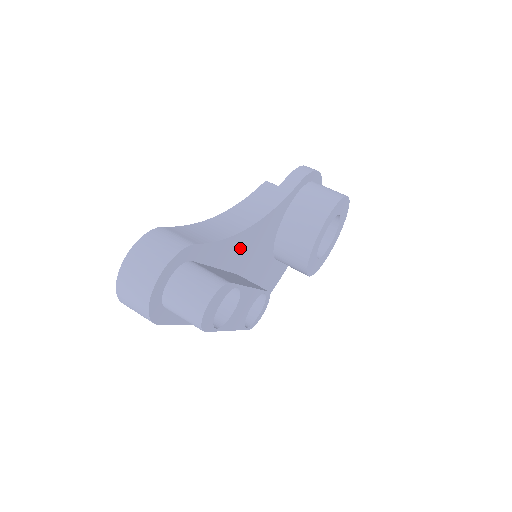
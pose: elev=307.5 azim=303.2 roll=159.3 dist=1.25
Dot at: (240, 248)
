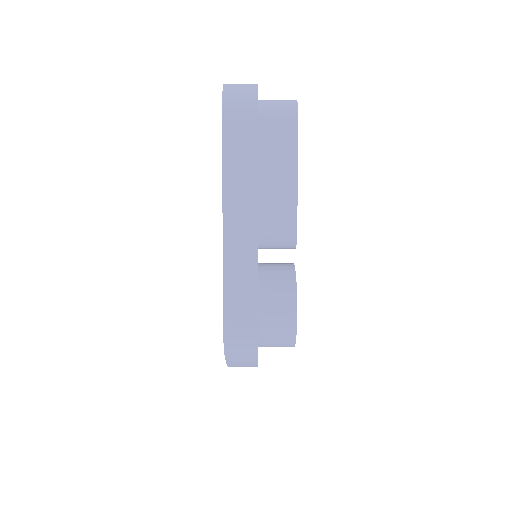
Dot at: occluded
